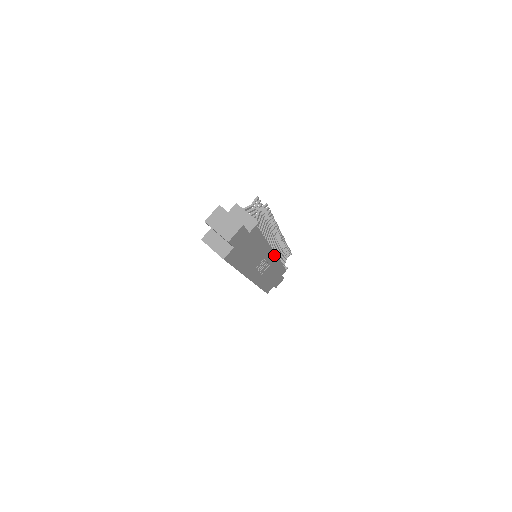
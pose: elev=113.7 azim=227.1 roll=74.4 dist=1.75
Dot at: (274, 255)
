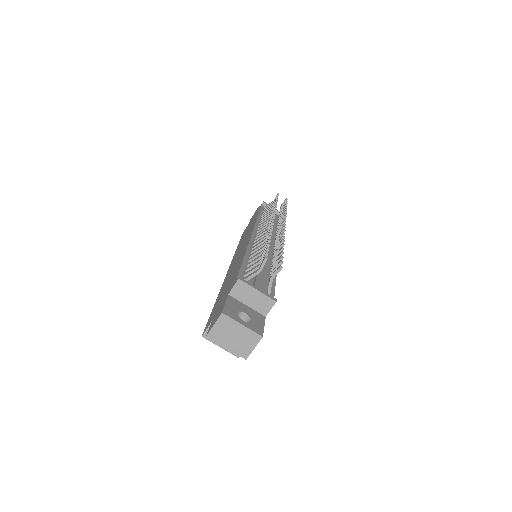
Dot at: occluded
